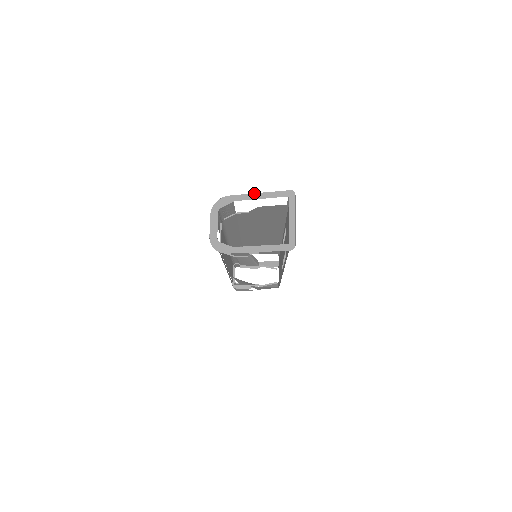
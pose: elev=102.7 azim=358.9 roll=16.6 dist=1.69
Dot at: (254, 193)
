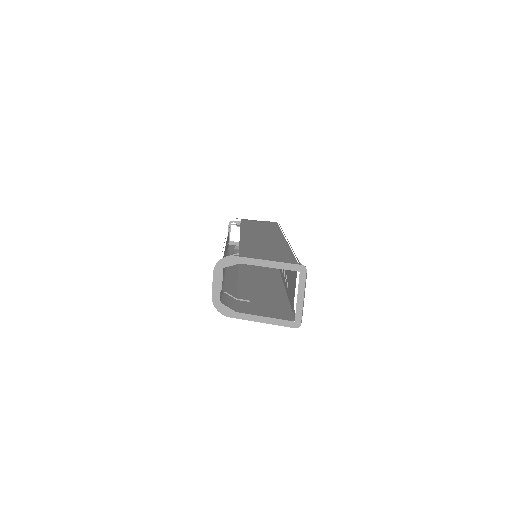
Dot at: (262, 259)
